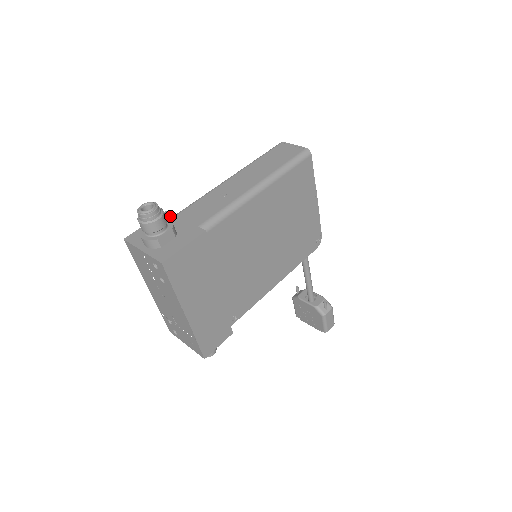
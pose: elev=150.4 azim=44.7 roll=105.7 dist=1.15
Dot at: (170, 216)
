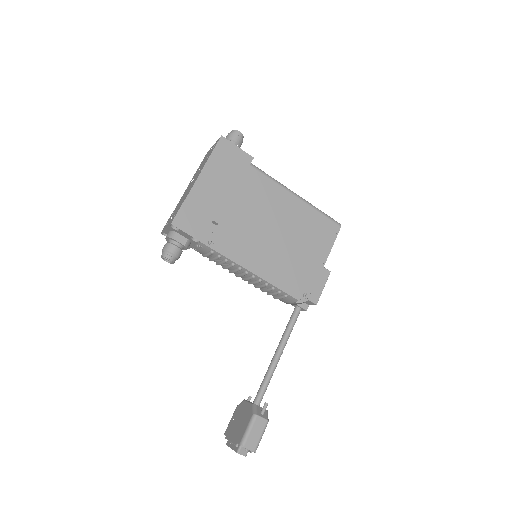
Dot at: occluded
